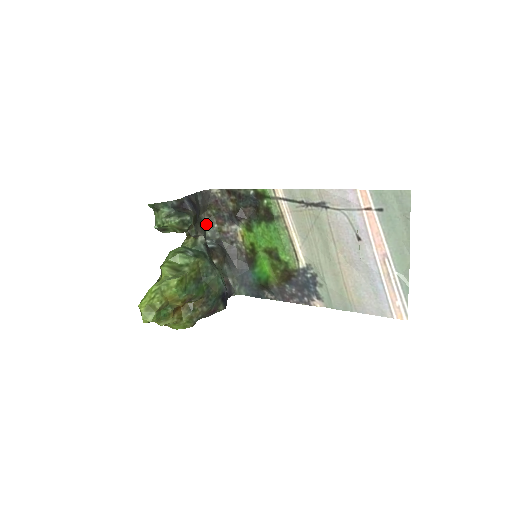
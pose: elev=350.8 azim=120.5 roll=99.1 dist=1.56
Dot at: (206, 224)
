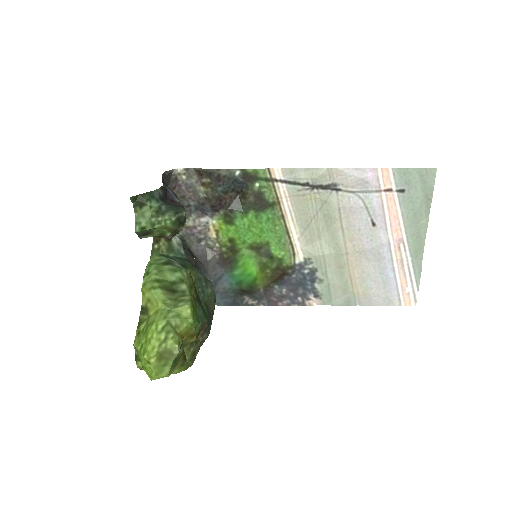
Dot at: occluded
